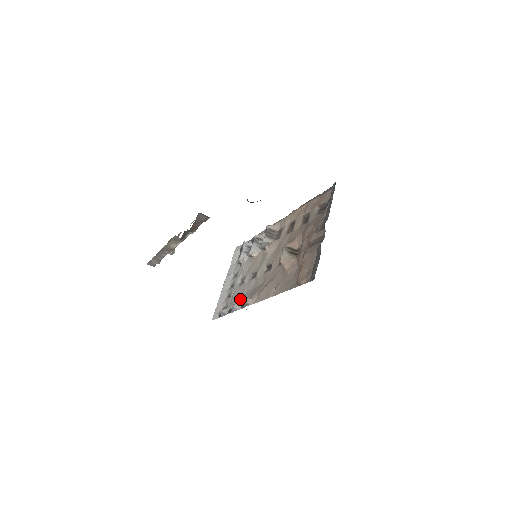
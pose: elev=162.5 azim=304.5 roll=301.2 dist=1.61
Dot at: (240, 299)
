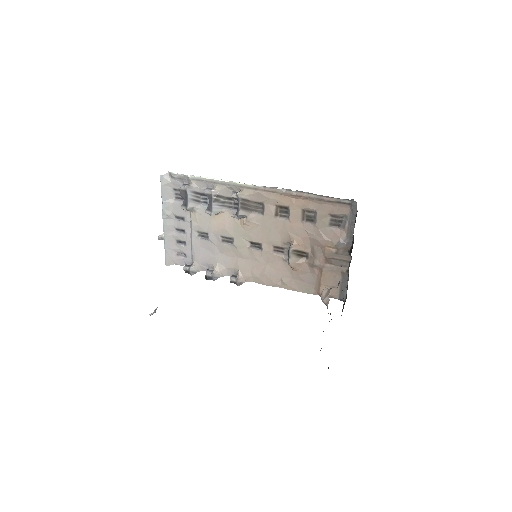
Dot at: (213, 261)
